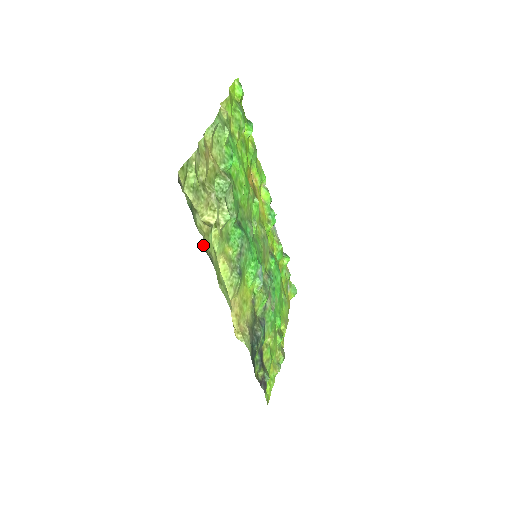
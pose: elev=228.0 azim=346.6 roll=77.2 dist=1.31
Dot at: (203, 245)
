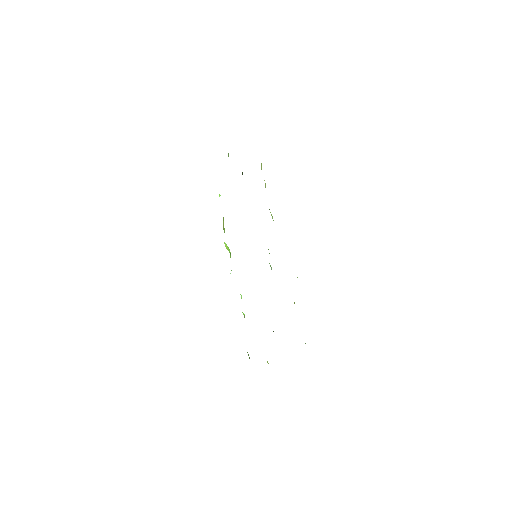
Dot at: occluded
